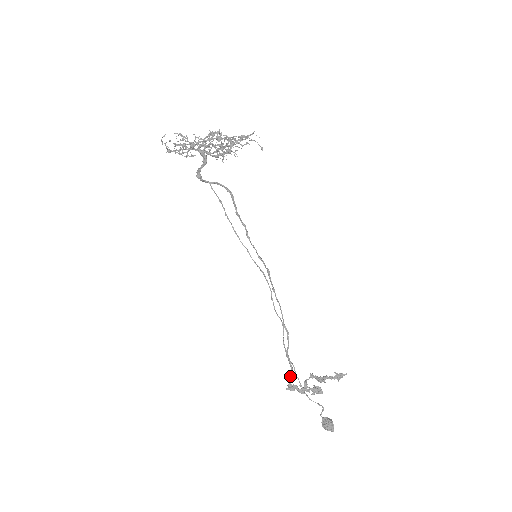
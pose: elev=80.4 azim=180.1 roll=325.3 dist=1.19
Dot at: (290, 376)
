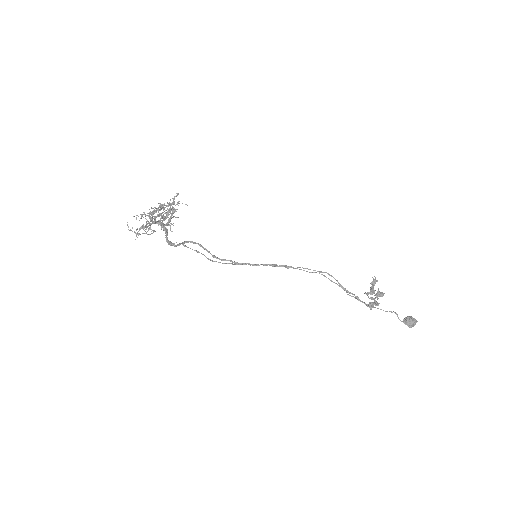
Dot at: occluded
